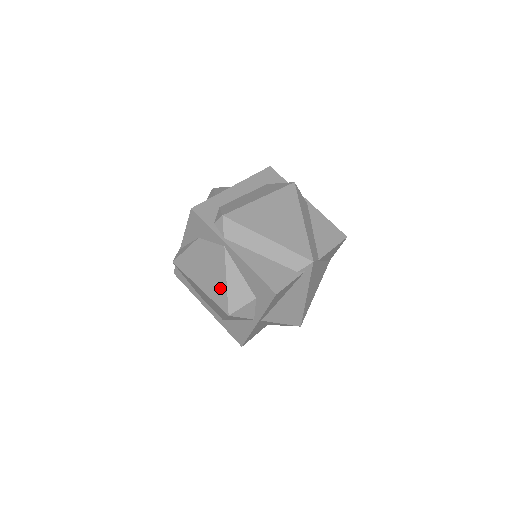
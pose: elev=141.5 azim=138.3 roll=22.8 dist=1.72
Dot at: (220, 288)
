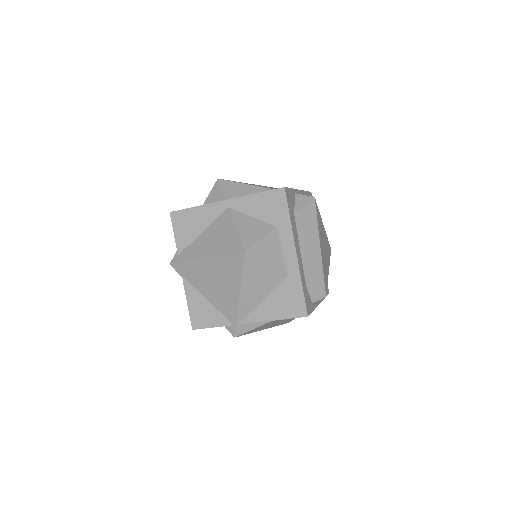
Dot at: occluded
